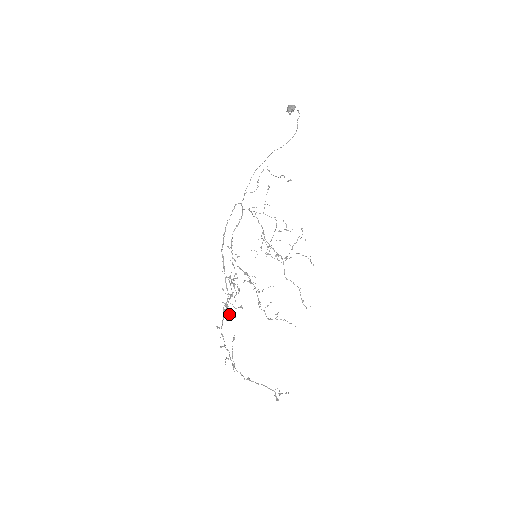
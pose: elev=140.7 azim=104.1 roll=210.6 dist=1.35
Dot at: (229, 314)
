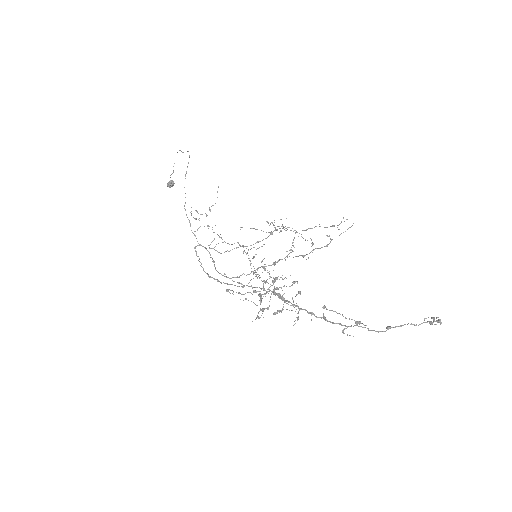
Dot at: (292, 299)
